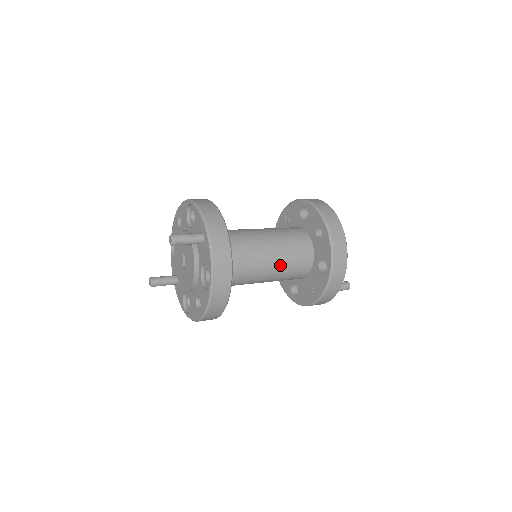
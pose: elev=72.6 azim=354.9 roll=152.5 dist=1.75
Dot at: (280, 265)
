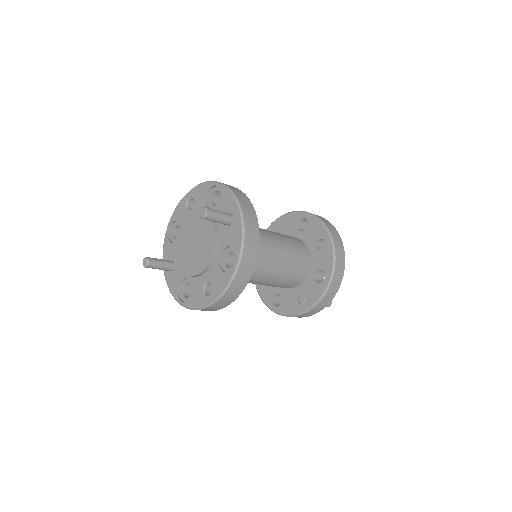
Dot at: (283, 268)
